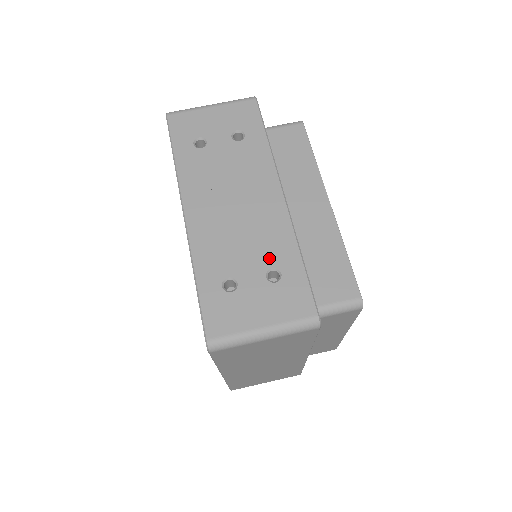
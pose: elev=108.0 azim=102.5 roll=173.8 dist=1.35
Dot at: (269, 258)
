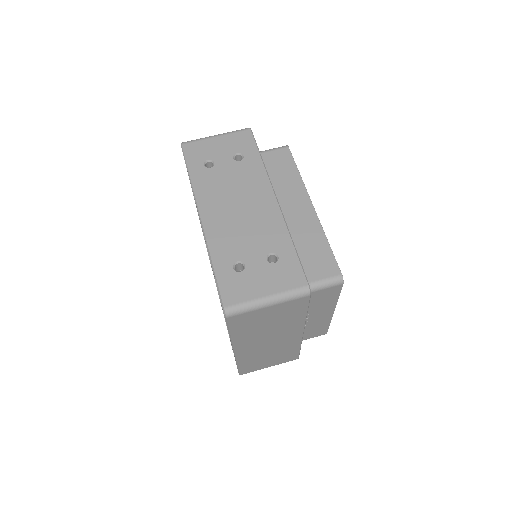
Dot at: (268, 246)
